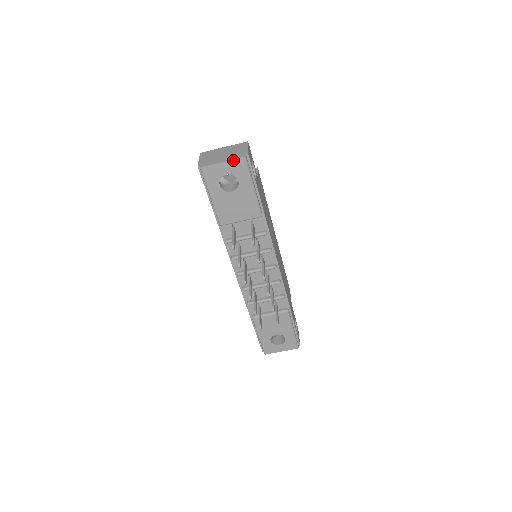
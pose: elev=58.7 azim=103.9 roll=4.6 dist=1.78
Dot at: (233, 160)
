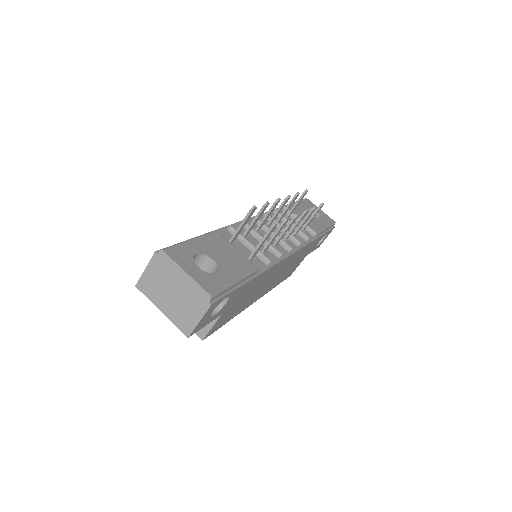
Dot at: (327, 216)
